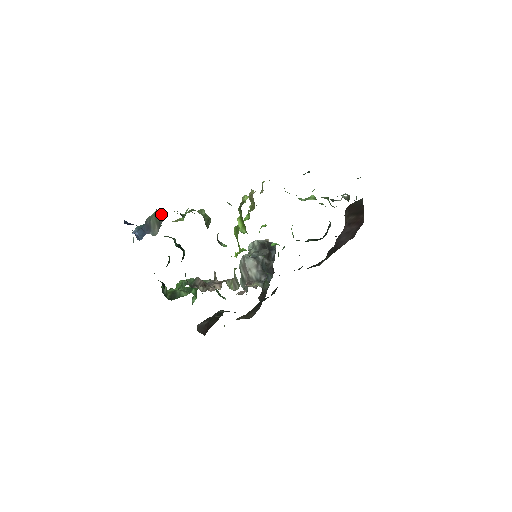
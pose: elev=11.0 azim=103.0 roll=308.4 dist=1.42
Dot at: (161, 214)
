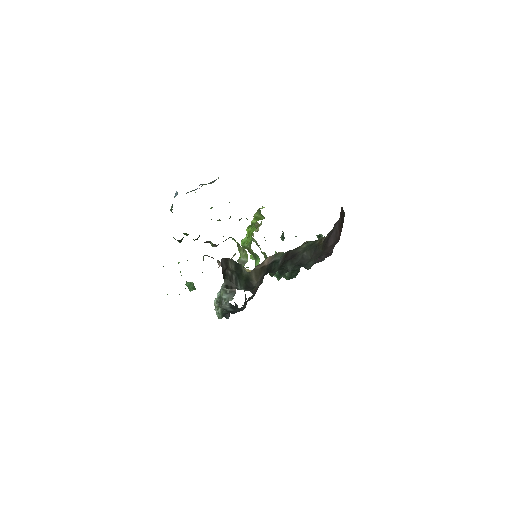
Dot at: occluded
